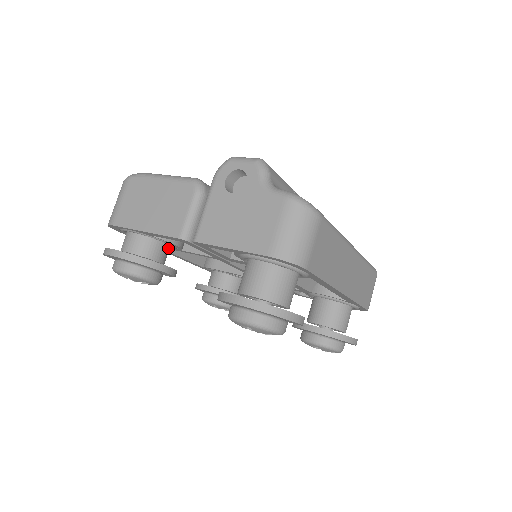
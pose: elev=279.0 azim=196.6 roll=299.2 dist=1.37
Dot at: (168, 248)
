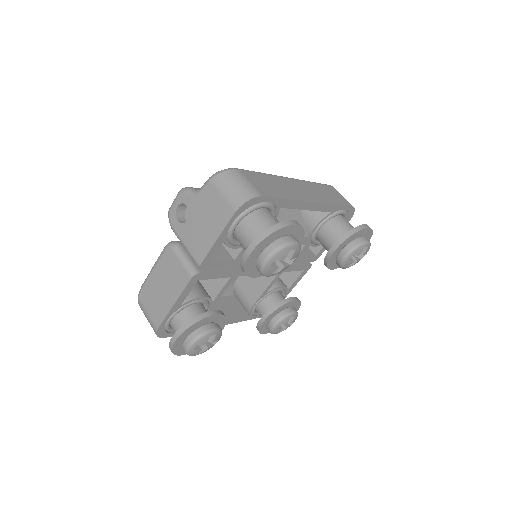
Dot at: (203, 307)
